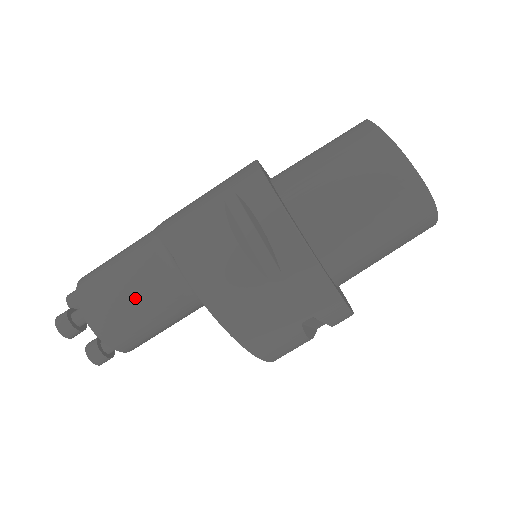
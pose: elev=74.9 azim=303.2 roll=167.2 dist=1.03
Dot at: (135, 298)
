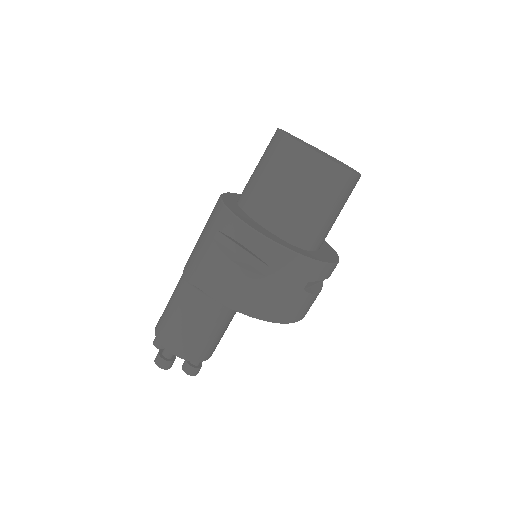
Dot at: (194, 326)
